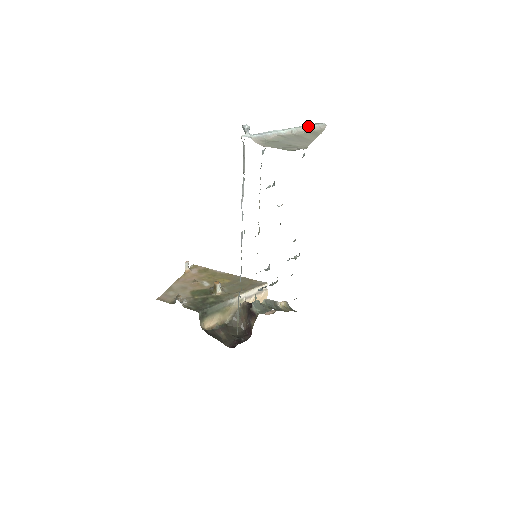
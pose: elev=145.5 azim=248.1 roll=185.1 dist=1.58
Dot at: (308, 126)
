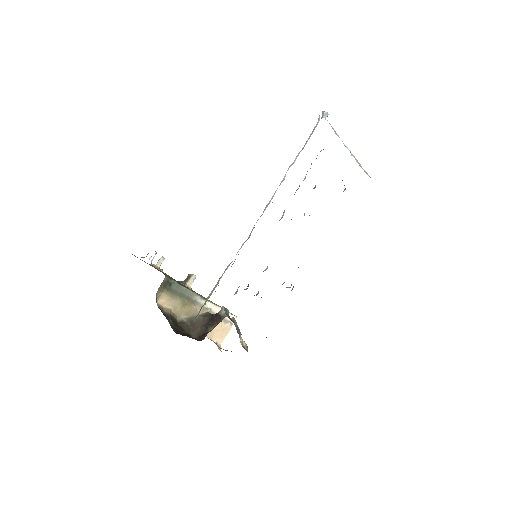
Dot at: occluded
